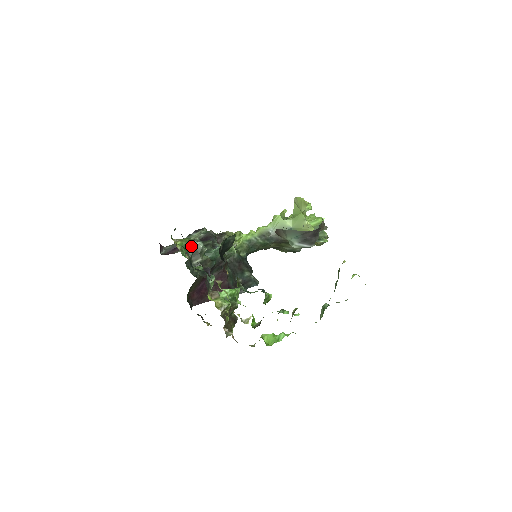
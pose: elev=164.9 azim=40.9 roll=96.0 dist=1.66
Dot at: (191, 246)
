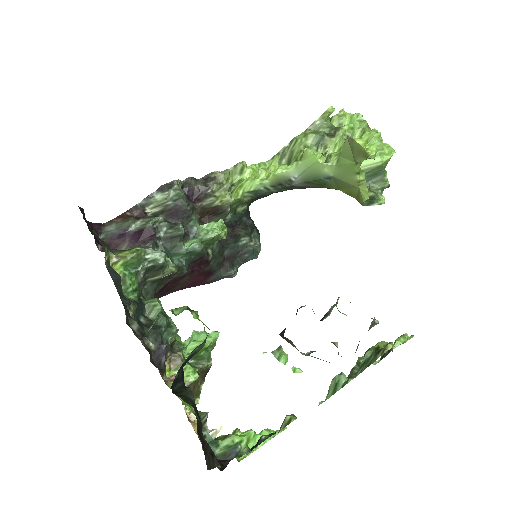
Dot at: (142, 263)
